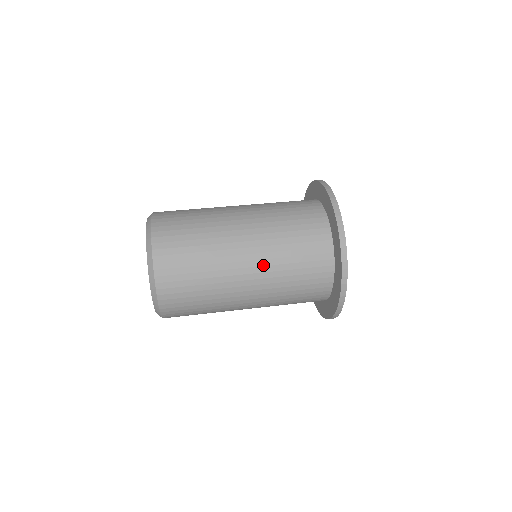
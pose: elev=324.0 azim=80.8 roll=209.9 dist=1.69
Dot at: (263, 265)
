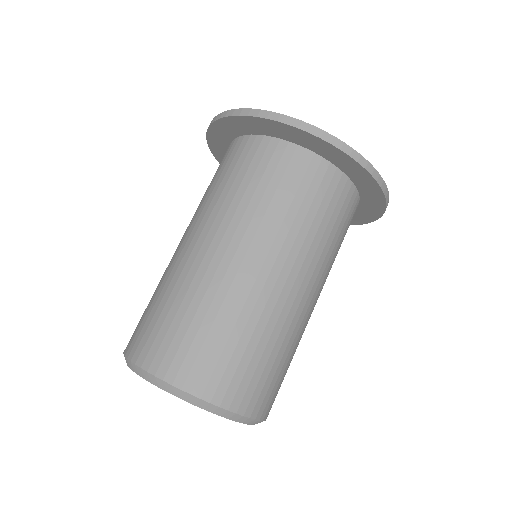
Dot at: (301, 263)
